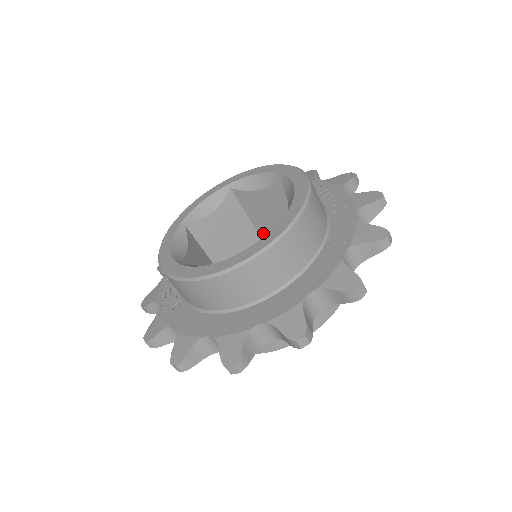
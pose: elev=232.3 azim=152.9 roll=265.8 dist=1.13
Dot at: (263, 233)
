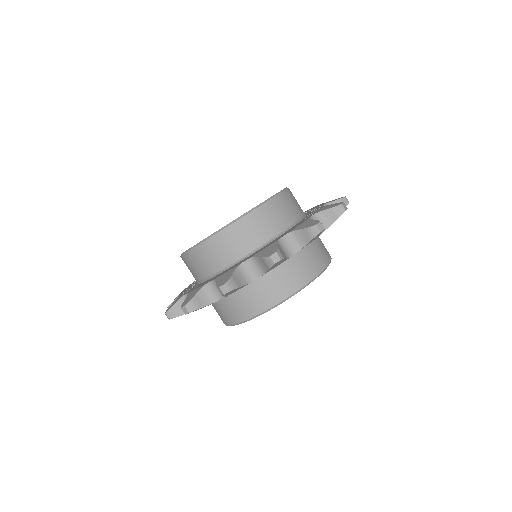
Dot at: occluded
